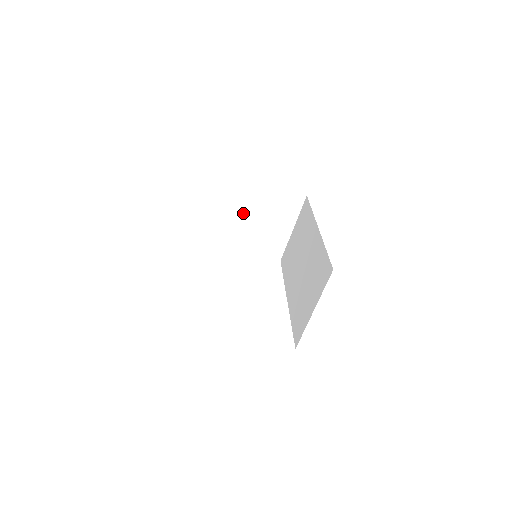
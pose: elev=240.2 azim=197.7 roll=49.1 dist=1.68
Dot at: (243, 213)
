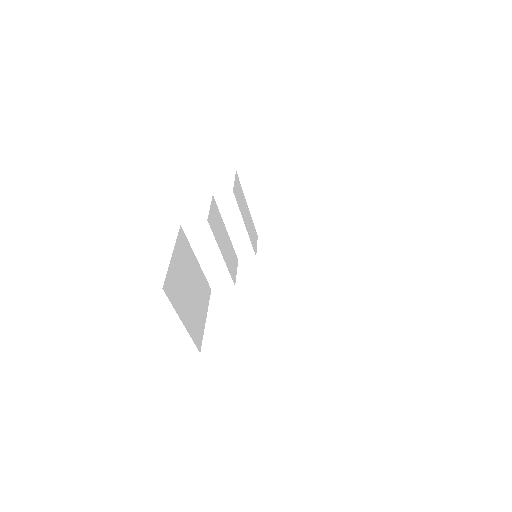
Dot at: (236, 212)
